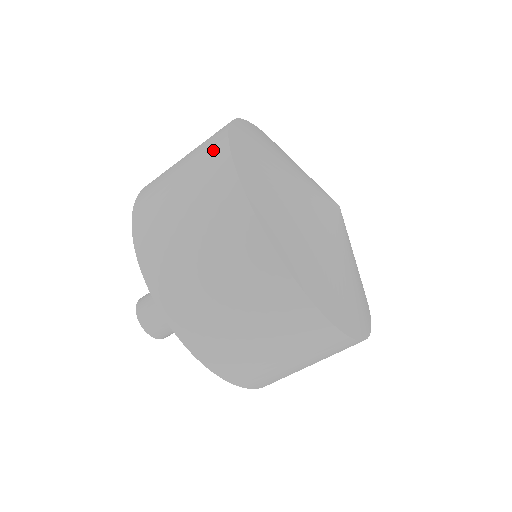
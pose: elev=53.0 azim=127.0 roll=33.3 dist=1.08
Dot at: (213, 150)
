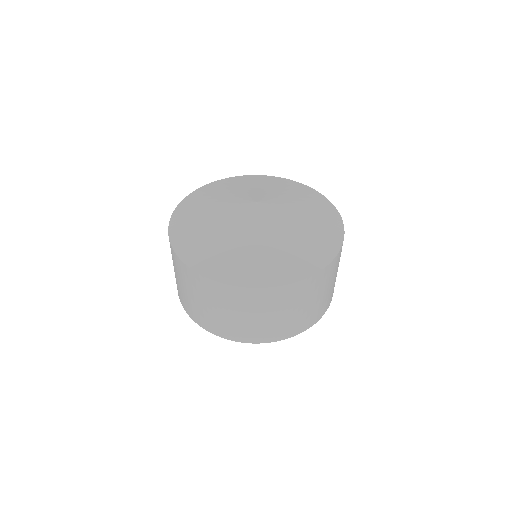
Dot at: (190, 277)
